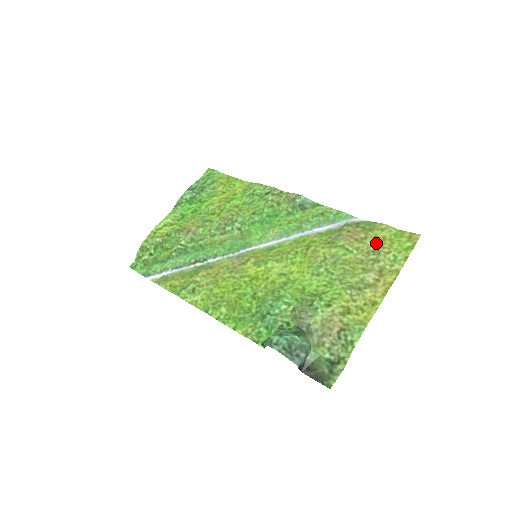
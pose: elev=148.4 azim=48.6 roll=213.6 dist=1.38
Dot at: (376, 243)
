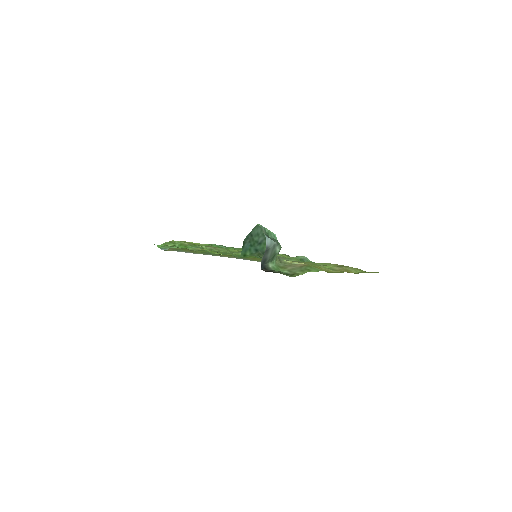
Dot at: occluded
